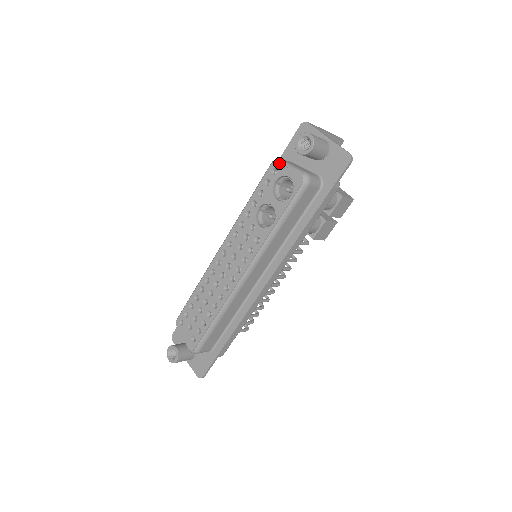
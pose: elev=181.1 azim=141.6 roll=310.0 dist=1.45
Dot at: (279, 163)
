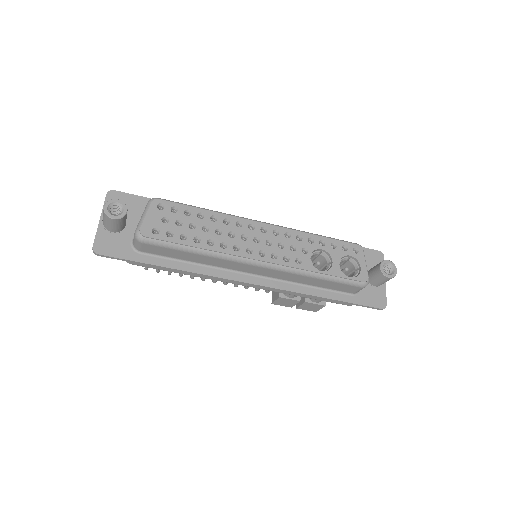
Dot at: occluded
